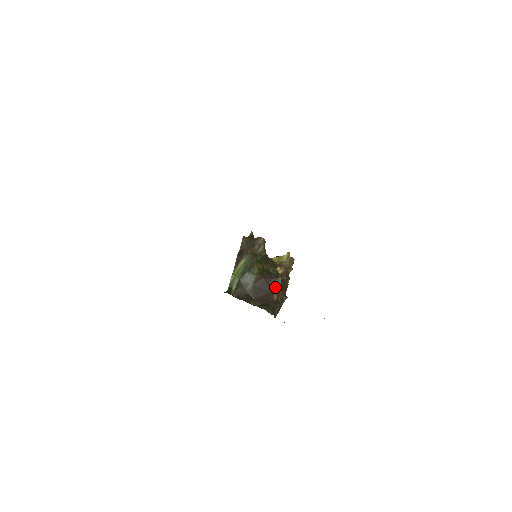
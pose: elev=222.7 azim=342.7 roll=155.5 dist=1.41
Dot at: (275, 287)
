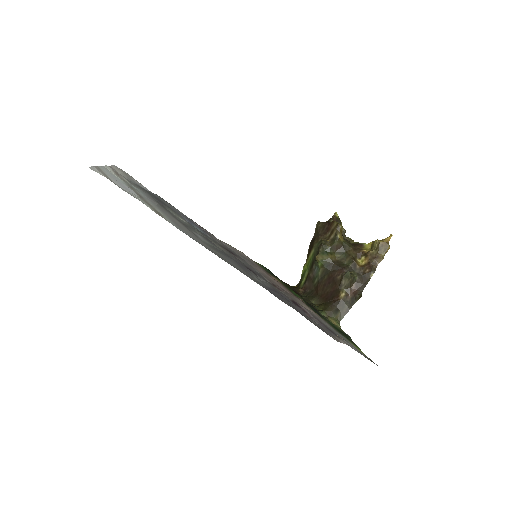
Dot at: (343, 283)
